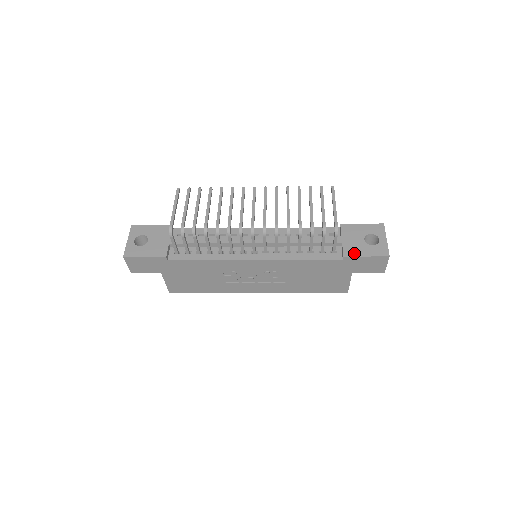
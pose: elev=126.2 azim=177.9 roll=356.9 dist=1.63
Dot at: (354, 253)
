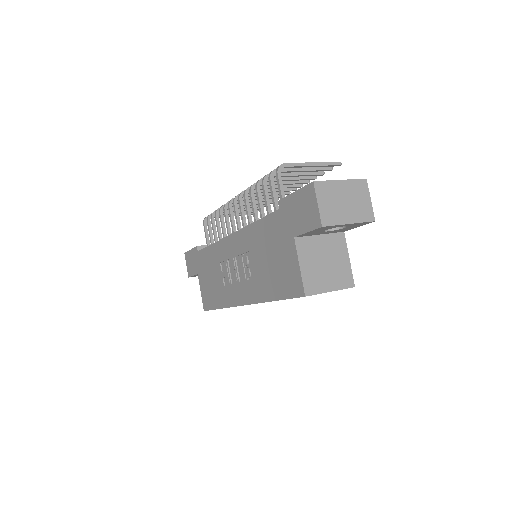
Dot at: occluded
